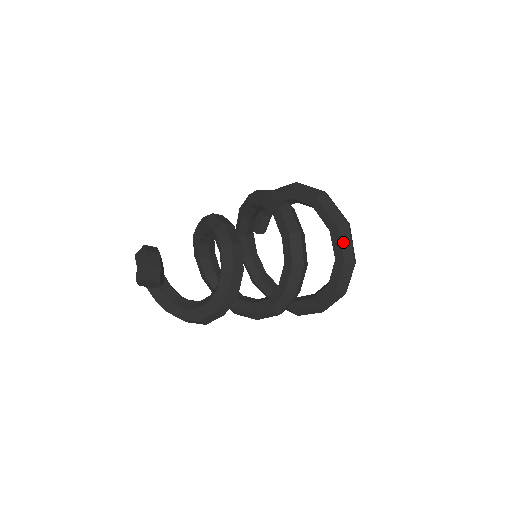
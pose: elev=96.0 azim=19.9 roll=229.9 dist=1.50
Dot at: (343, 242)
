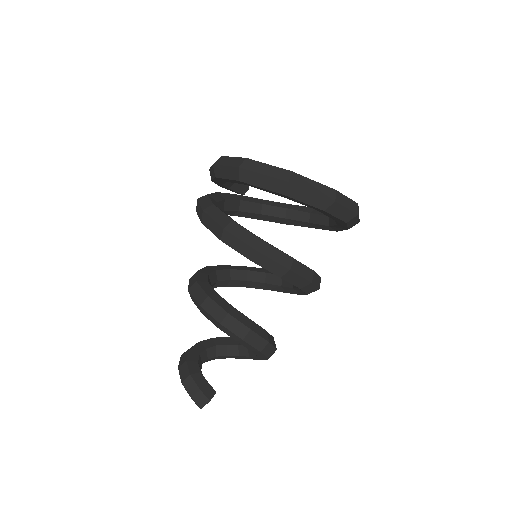
Dot at: (303, 199)
